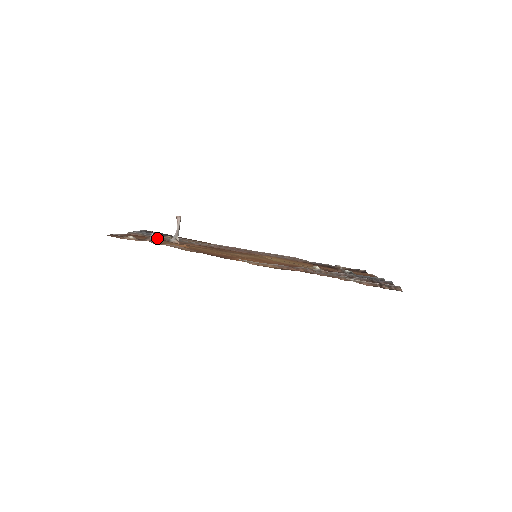
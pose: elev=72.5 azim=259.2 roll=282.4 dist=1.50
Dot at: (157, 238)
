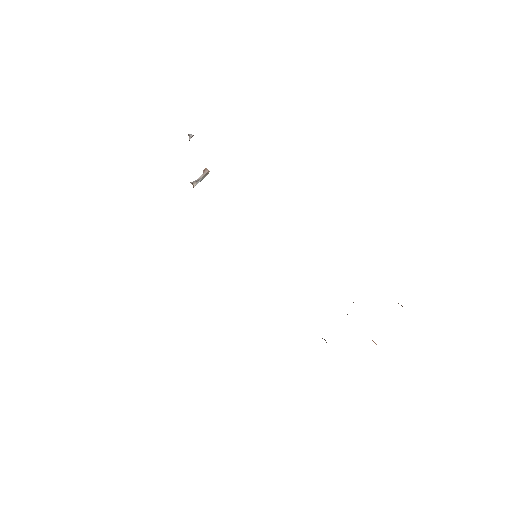
Dot at: occluded
